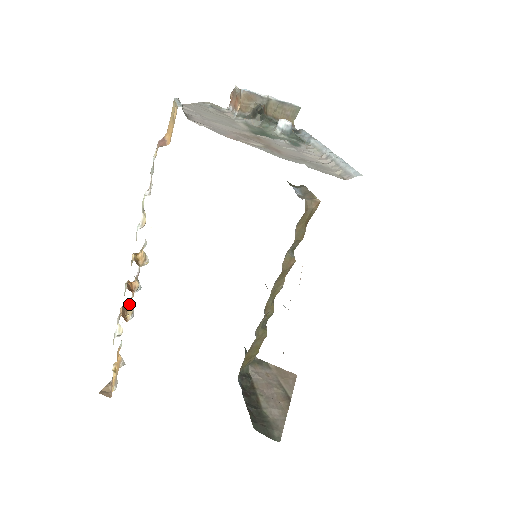
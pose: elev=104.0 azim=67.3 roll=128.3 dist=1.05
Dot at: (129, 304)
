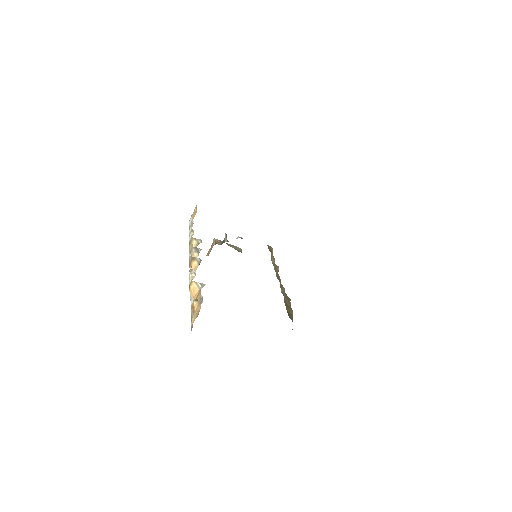
Dot at: occluded
